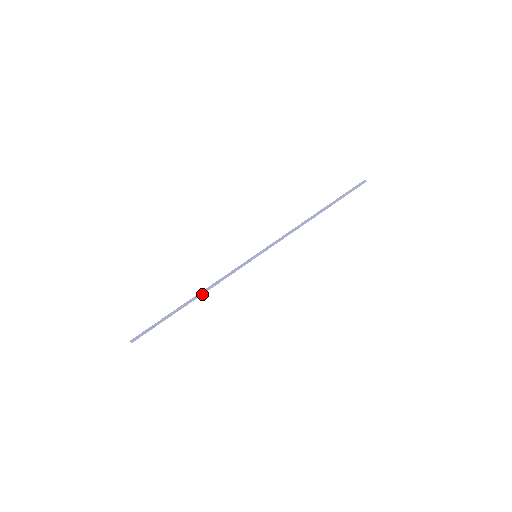
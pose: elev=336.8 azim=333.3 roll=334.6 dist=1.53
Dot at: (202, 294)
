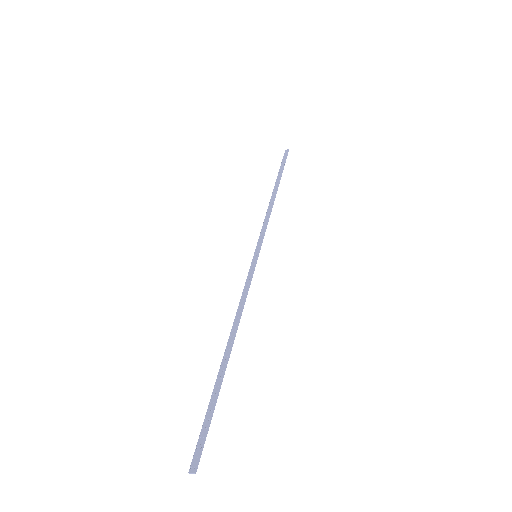
Dot at: (236, 332)
